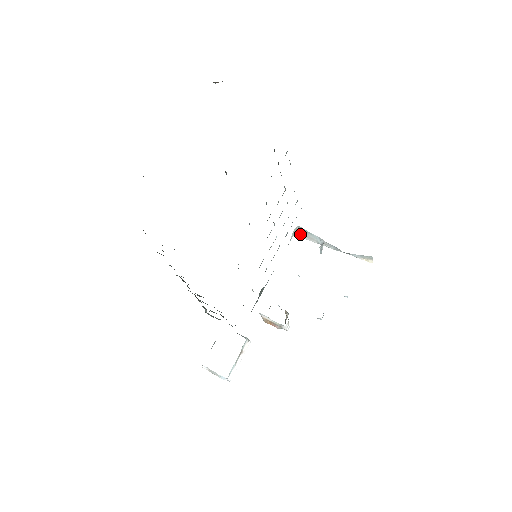
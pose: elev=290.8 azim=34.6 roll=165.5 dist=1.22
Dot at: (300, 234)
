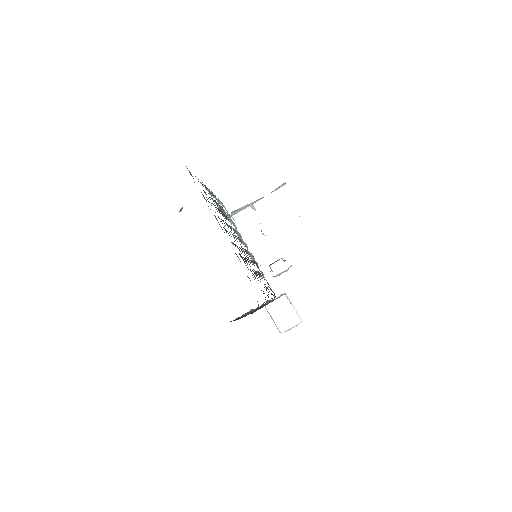
Dot at: (233, 214)
